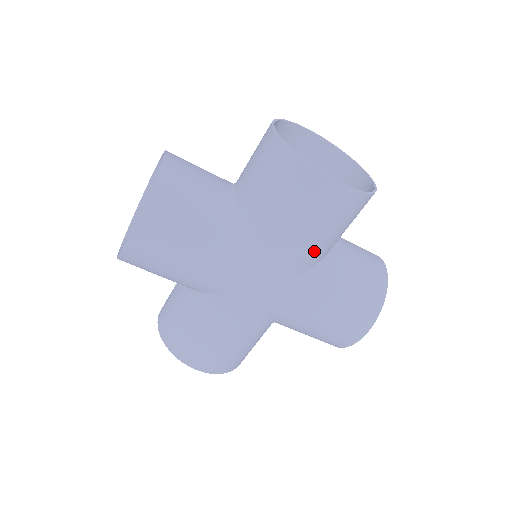
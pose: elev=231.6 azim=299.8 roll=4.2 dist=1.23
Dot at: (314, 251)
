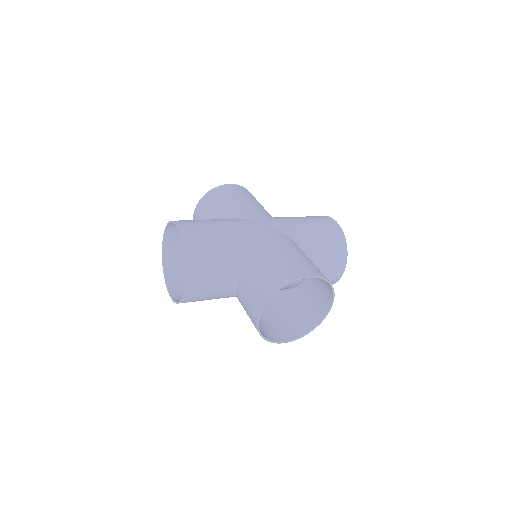
Dot at: (280, 305)
